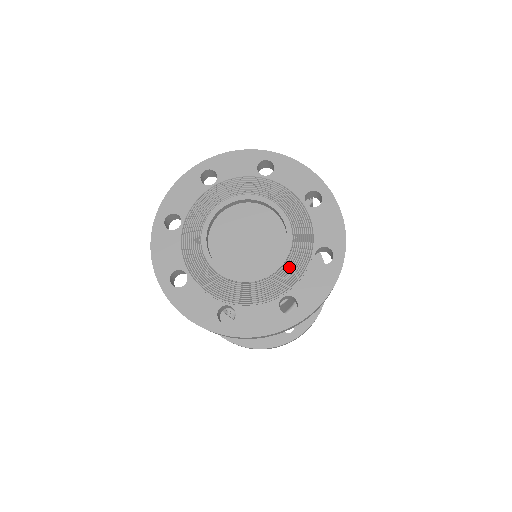
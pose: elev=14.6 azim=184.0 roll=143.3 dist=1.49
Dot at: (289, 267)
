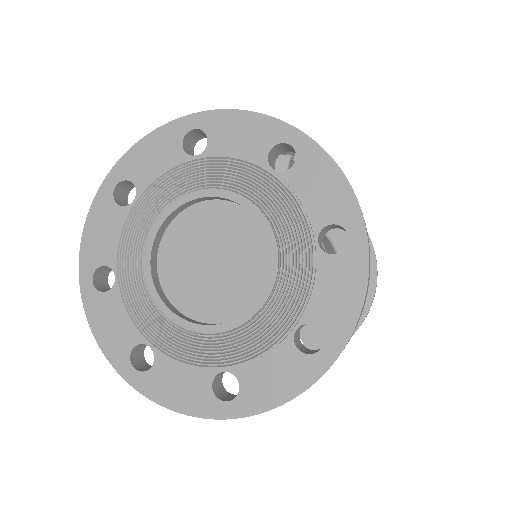
Dot at: (287, 280)
